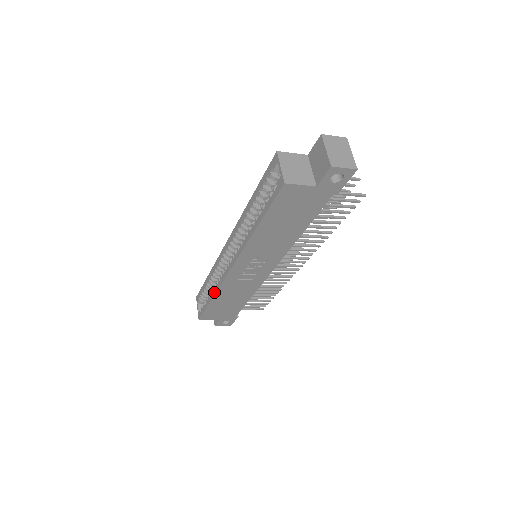
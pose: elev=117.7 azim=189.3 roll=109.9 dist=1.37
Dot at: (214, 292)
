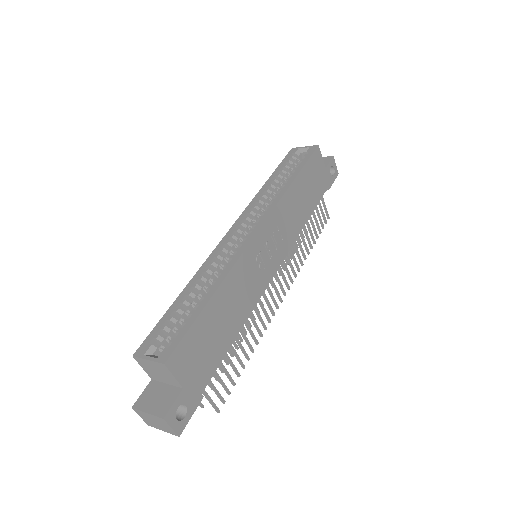
Dot at: (219, 280)
